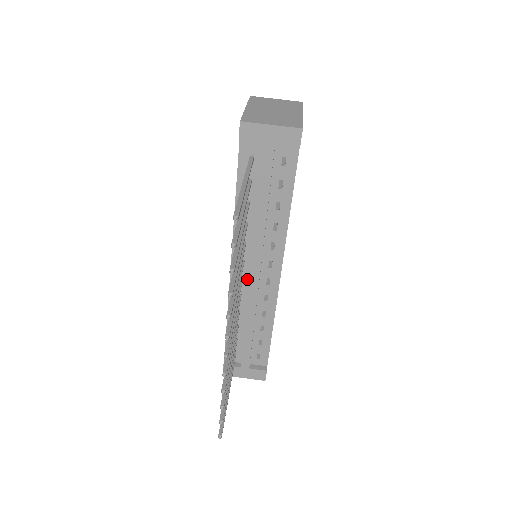
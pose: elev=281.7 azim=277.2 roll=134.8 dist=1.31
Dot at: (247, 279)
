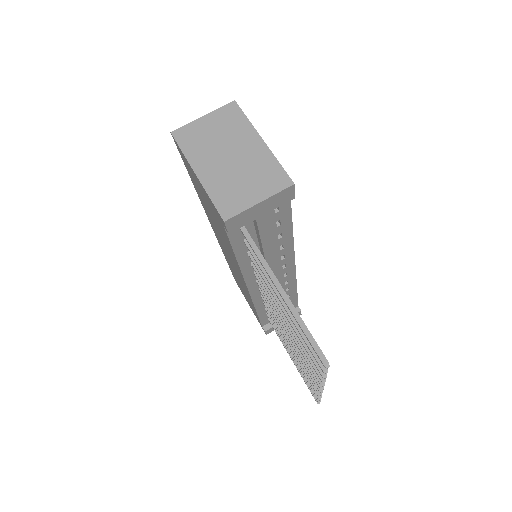
Dot at: occluded
